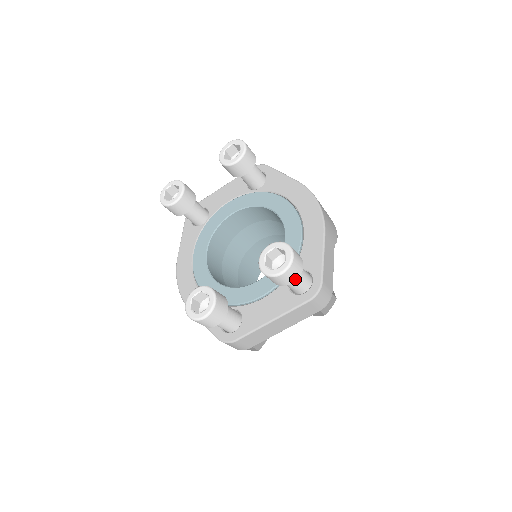
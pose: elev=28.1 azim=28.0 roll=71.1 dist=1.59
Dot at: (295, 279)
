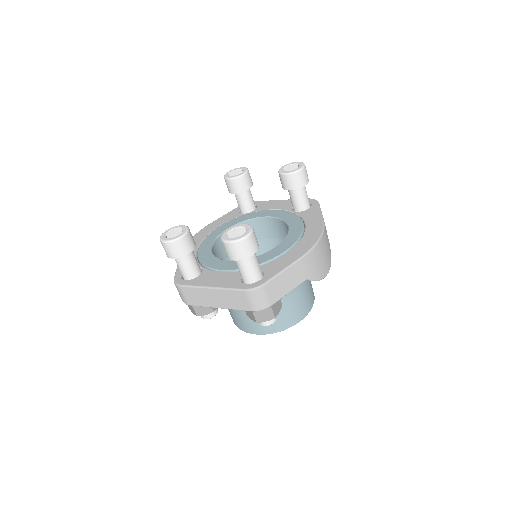
Dot at: (239, 258)
